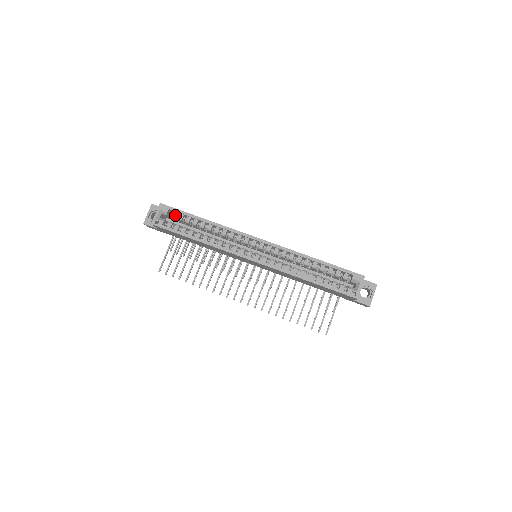
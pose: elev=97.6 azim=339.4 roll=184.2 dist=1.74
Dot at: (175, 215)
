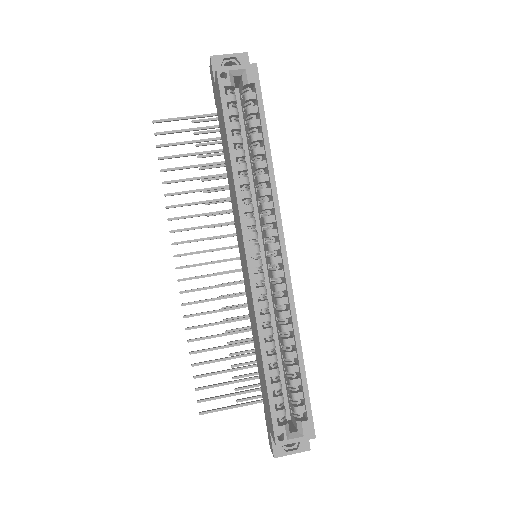
Dot at: (251, 98)
